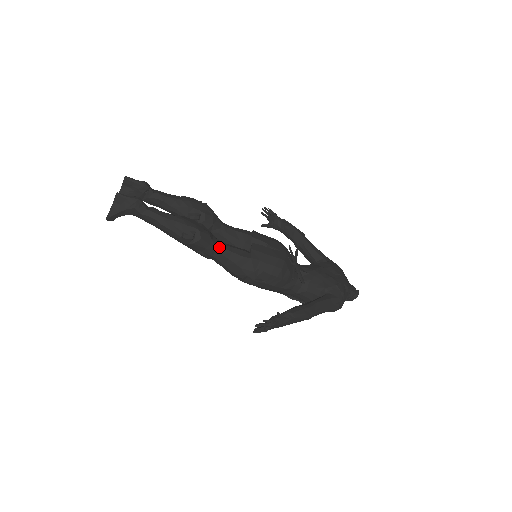
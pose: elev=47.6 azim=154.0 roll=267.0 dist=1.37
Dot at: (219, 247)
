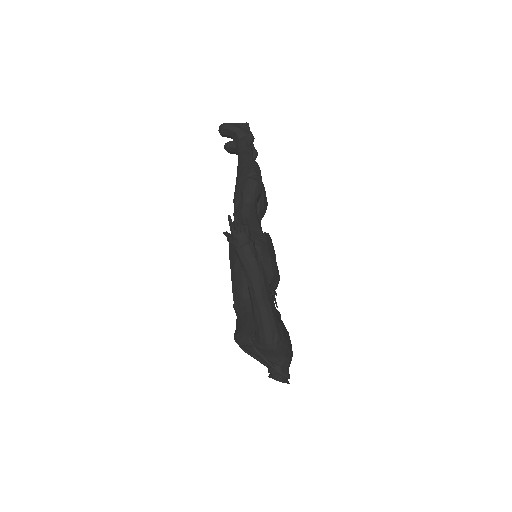
Dot at: (255, 205)
